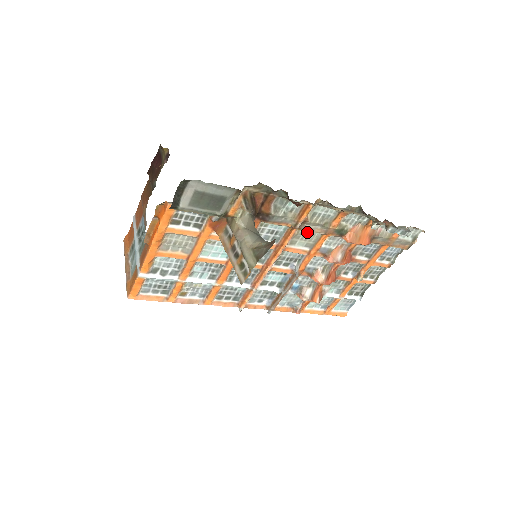
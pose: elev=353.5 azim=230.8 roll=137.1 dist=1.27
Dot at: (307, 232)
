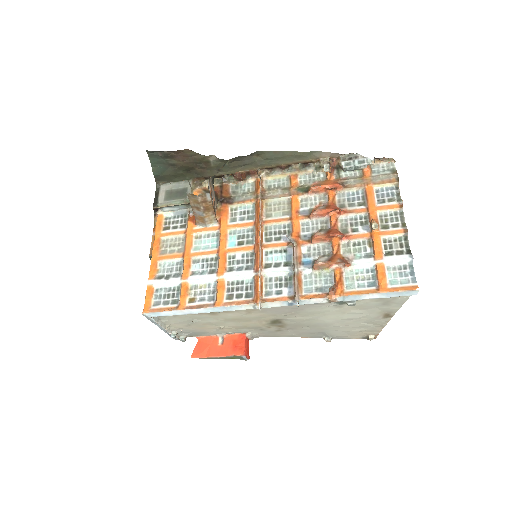
Dot at: (276, 204)
